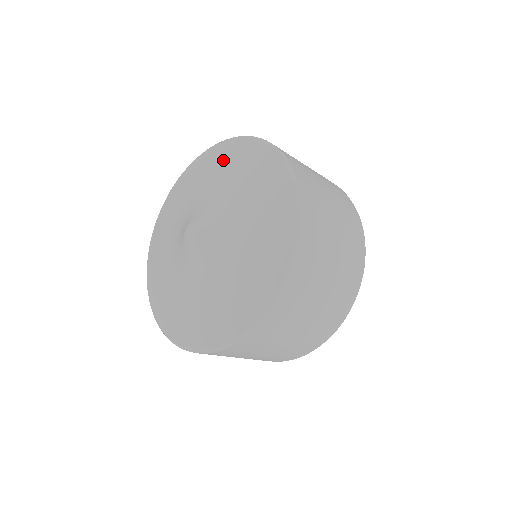
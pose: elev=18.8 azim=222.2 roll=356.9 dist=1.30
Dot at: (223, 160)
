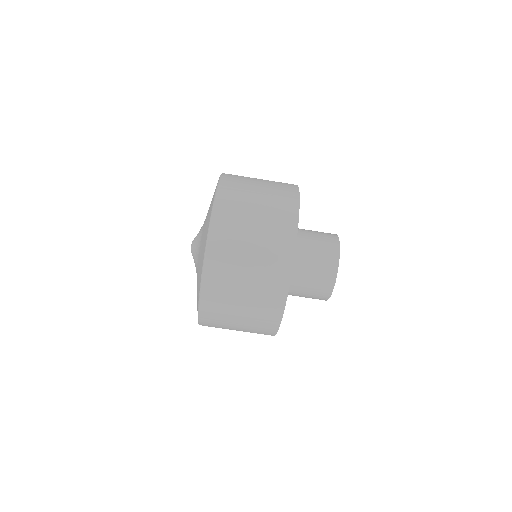
Dot at: occluded
